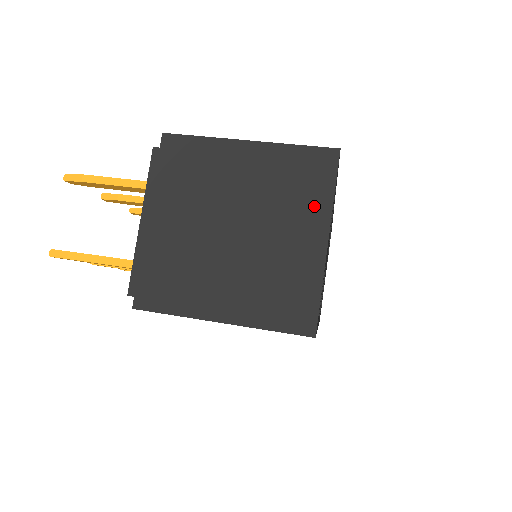
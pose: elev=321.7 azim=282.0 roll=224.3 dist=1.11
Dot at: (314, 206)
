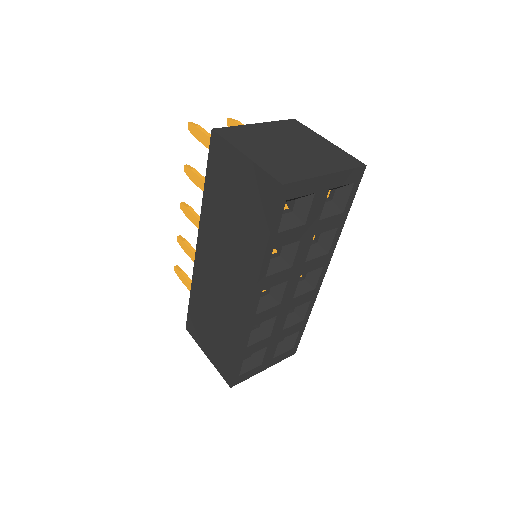
Dot at: (334, 165)
